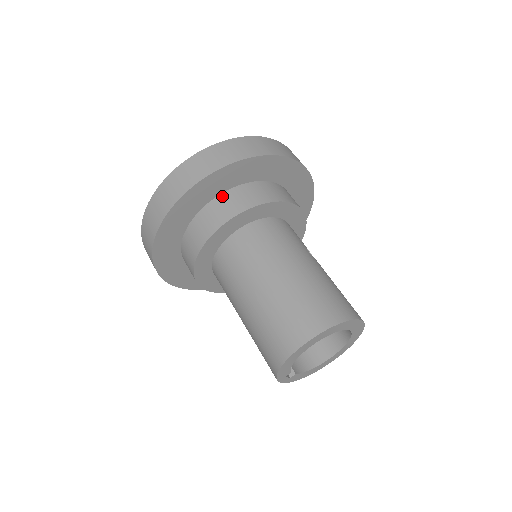
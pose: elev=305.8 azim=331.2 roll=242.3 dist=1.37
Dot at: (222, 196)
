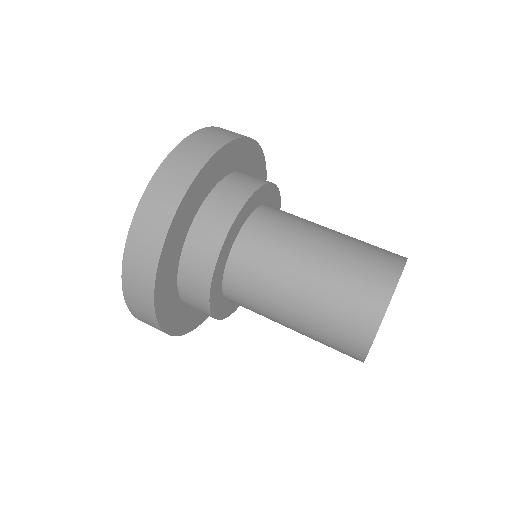
Dot at: (227, 179)
